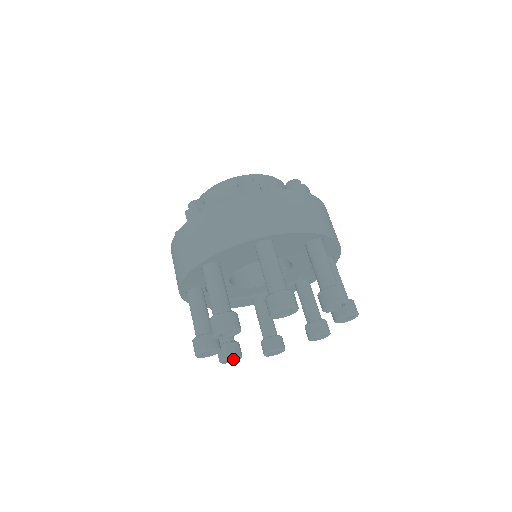
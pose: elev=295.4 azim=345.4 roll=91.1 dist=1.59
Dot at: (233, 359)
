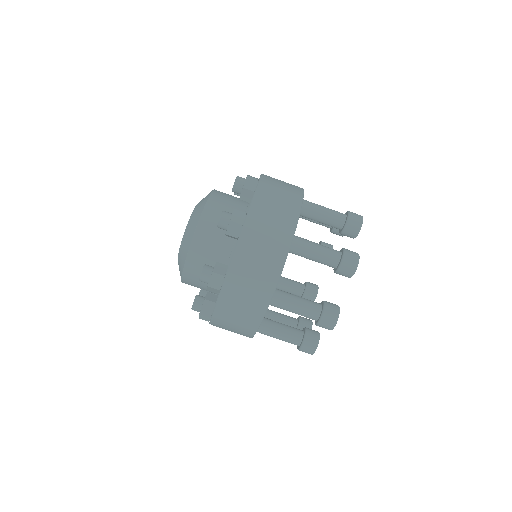
Dot at: occluded
